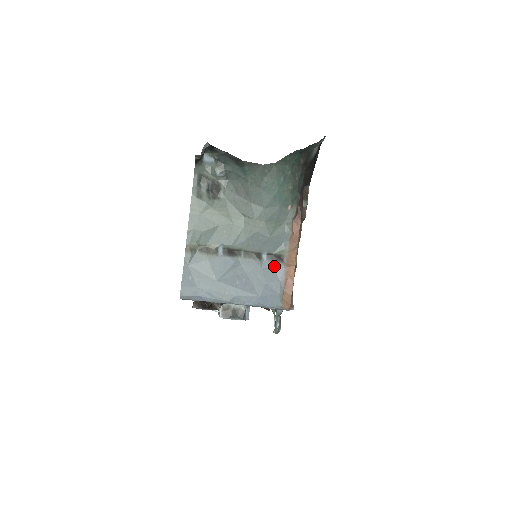
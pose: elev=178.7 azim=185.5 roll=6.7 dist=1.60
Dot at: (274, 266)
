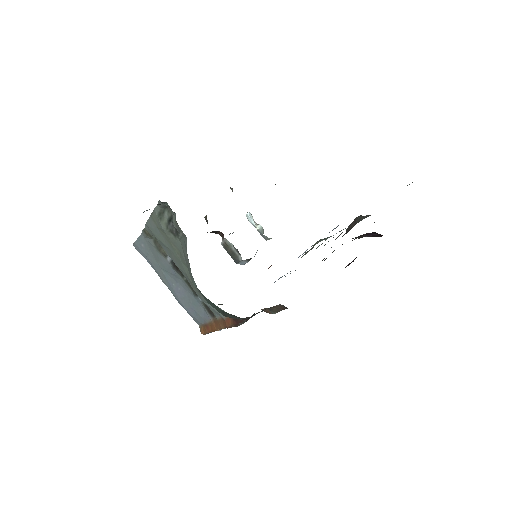
Dot at: (205, 310)
